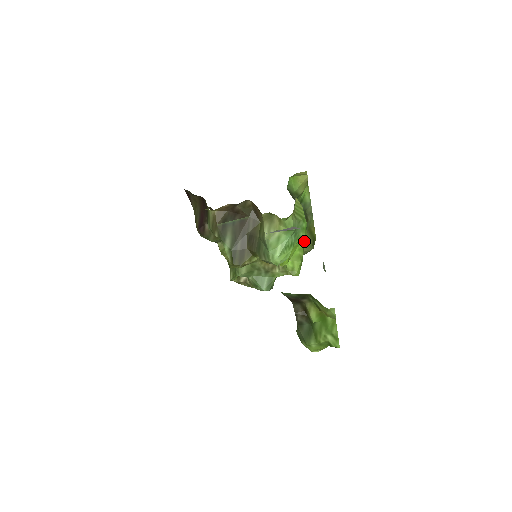
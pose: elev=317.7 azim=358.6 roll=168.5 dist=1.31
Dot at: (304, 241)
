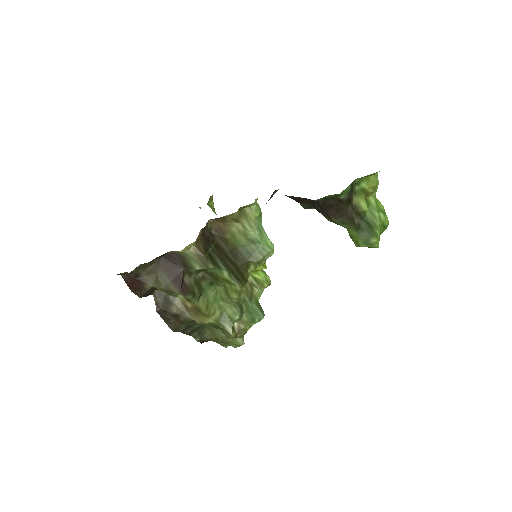
Dot at: occluded
